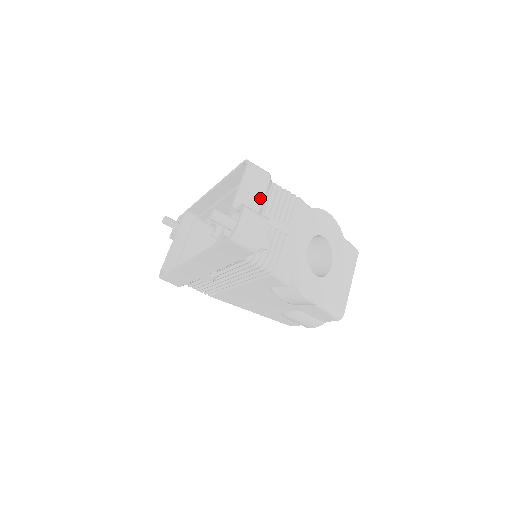
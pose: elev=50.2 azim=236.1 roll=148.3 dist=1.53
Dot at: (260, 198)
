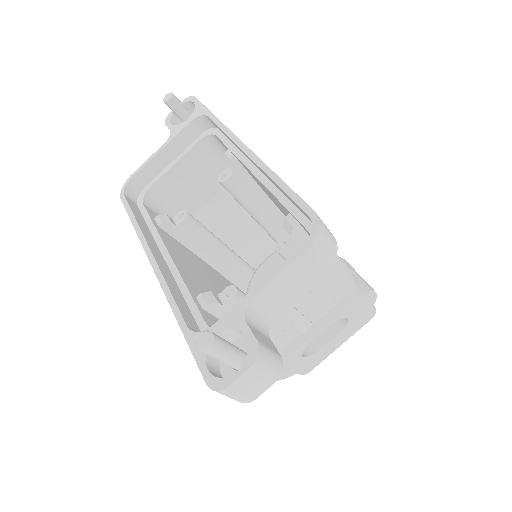
Dot at: (297, 293)
